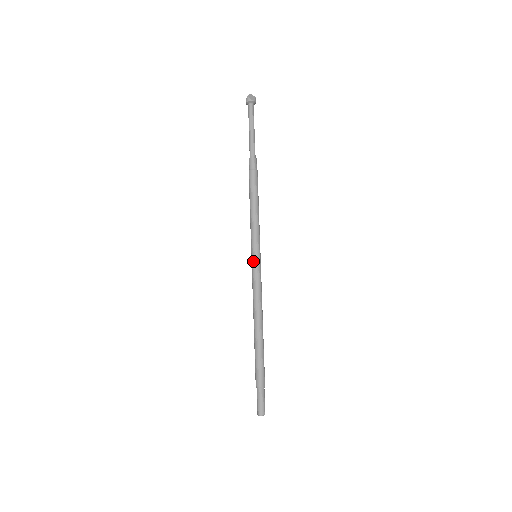
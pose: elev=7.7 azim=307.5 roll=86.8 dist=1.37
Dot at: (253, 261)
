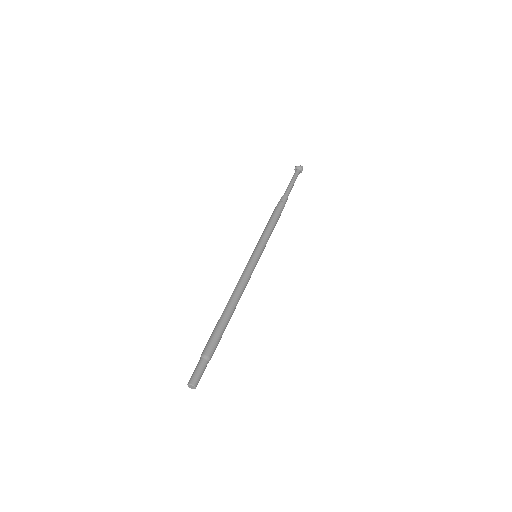
Dot at: (250, 258)
